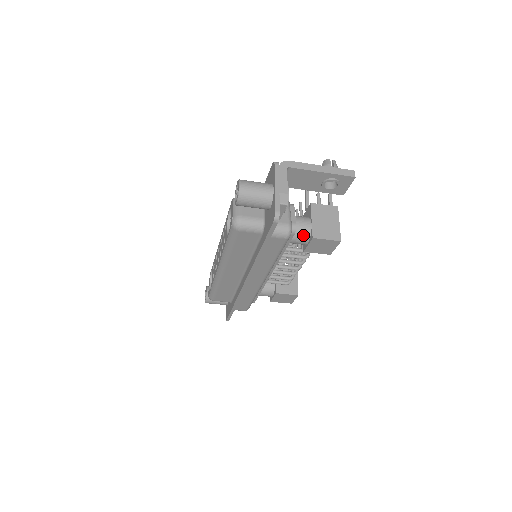
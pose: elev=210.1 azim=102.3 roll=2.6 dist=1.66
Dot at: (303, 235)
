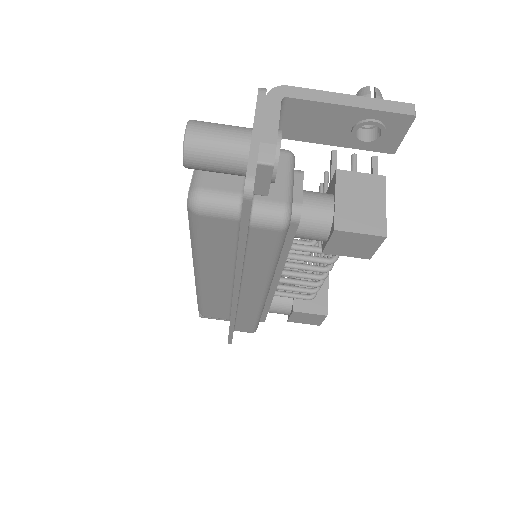
Dot at: (318, 224)
